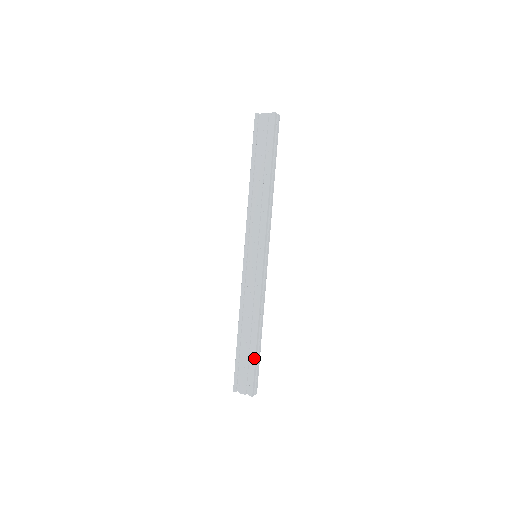
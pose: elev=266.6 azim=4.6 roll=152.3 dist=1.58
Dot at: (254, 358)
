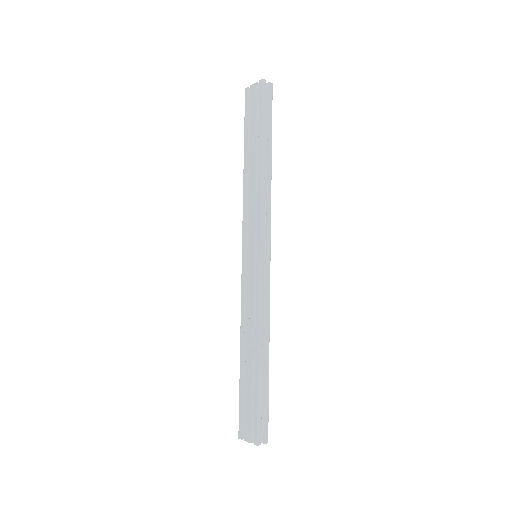
Dot at: (257, 390)
